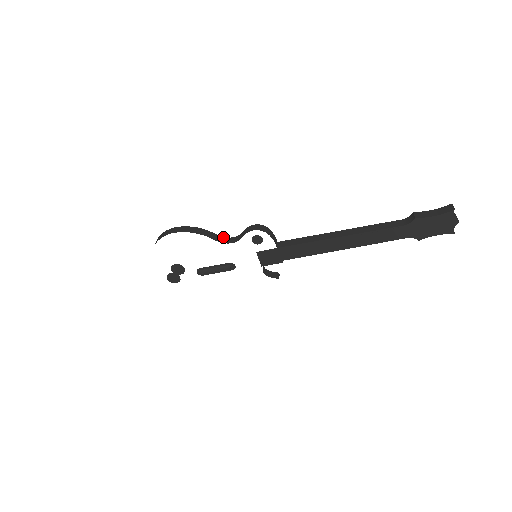
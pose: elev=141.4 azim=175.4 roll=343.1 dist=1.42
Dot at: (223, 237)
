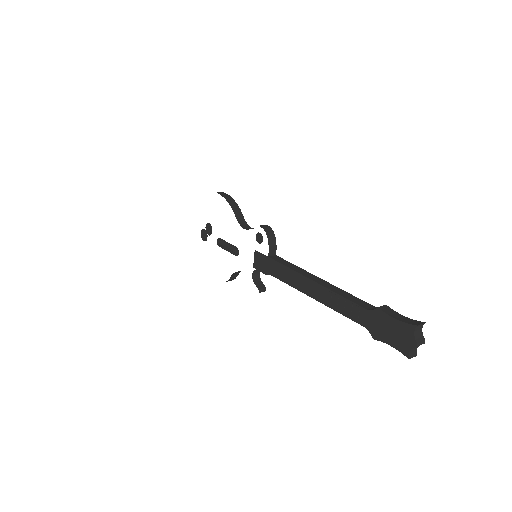
Dot at: (246, 223)
